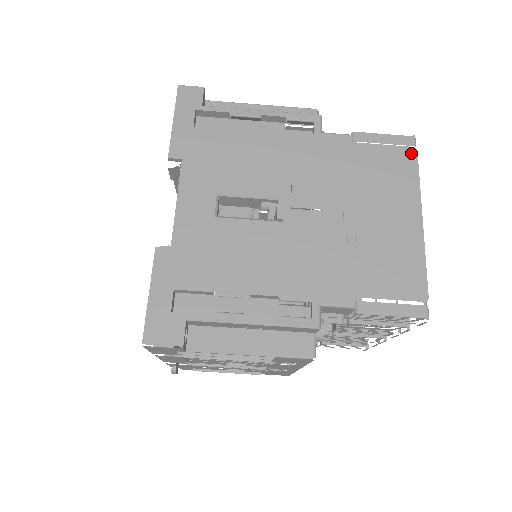
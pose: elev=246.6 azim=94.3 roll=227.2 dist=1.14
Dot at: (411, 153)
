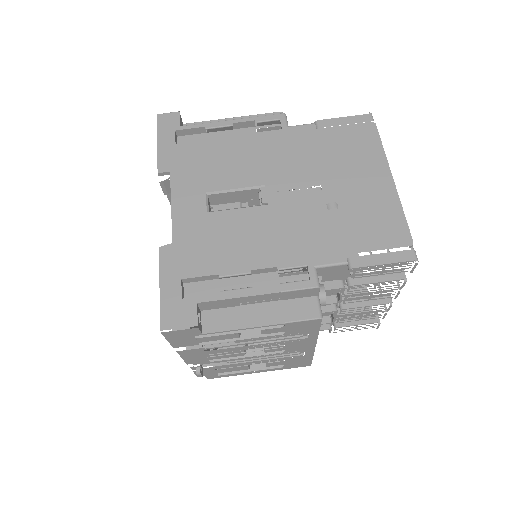
Dot at: (371, 127)
